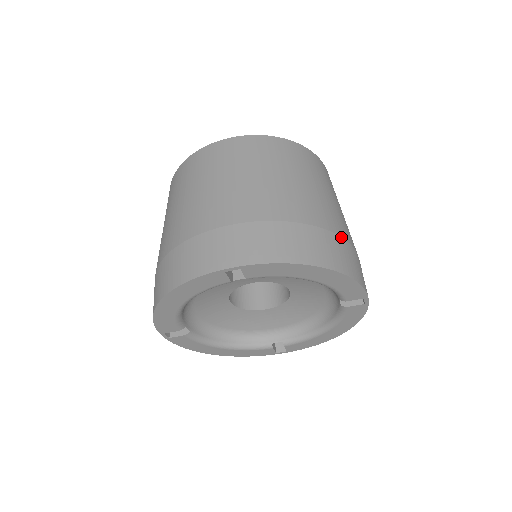
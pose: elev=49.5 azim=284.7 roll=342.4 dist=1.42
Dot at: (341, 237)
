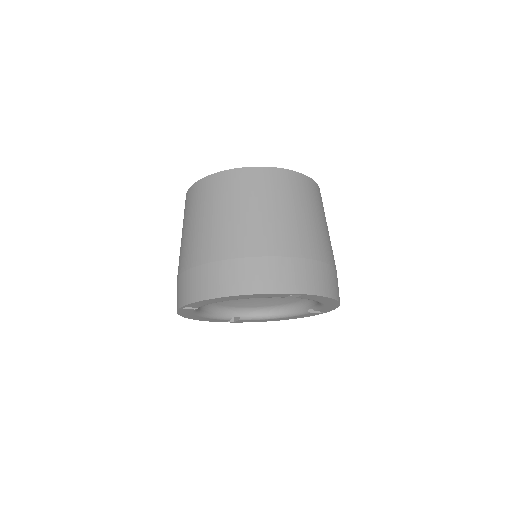
Dot at: occluded
